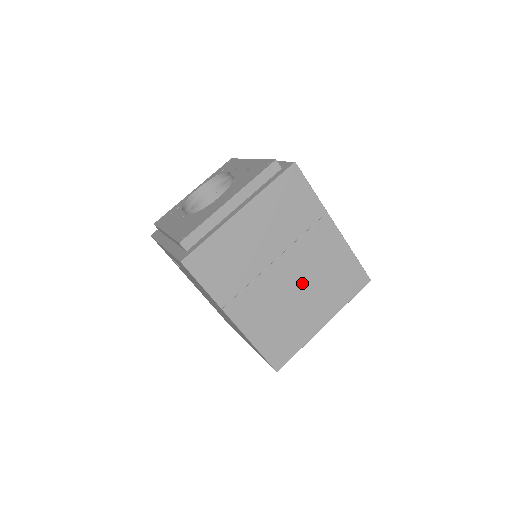
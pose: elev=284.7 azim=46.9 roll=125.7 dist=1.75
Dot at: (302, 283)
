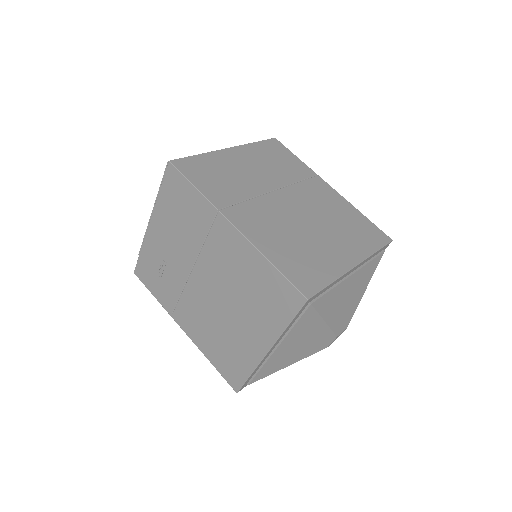
Dot at: (311, 218)
